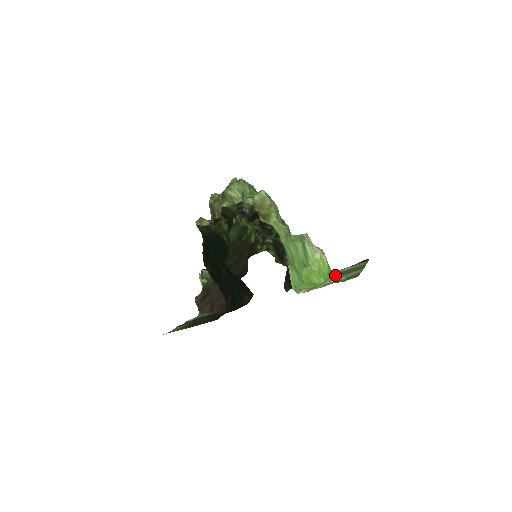
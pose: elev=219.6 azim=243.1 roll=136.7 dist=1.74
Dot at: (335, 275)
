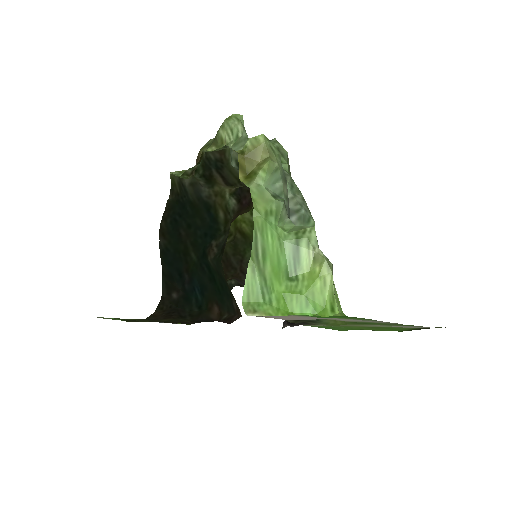
Dot at: (339, 315)
